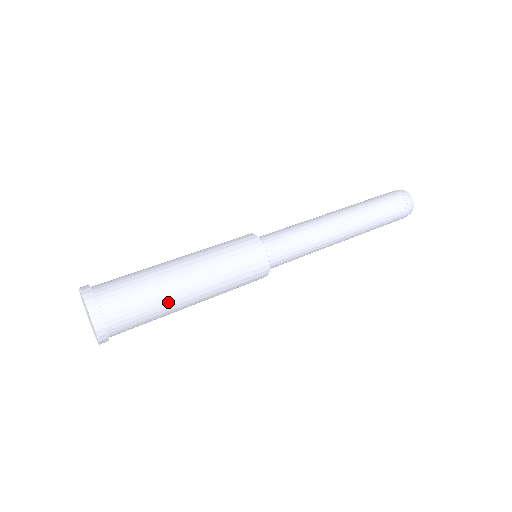
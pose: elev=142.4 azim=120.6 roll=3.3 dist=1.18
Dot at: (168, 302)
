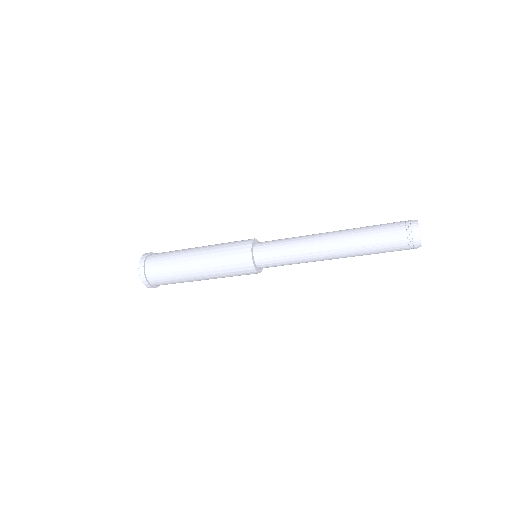
Dot at: (180, 267)
